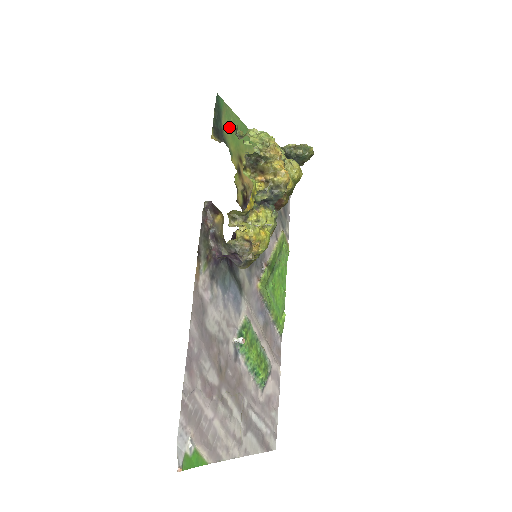
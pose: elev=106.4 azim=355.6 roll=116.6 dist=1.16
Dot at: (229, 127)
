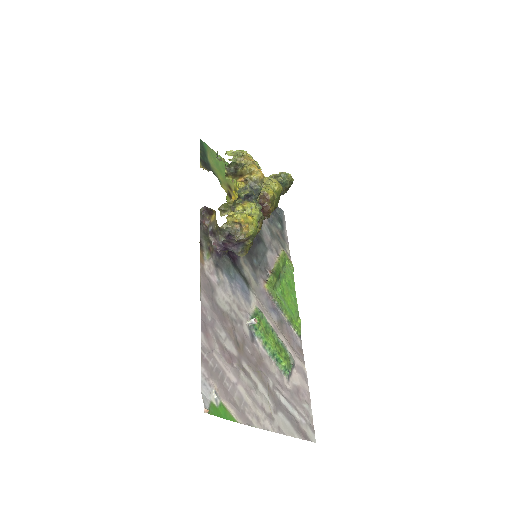
Dot at: (215, 163)
